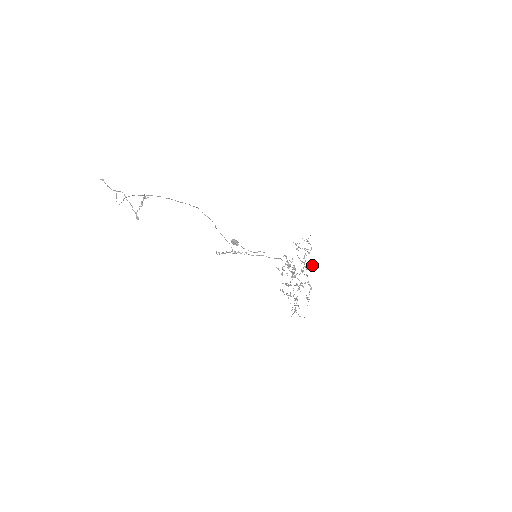
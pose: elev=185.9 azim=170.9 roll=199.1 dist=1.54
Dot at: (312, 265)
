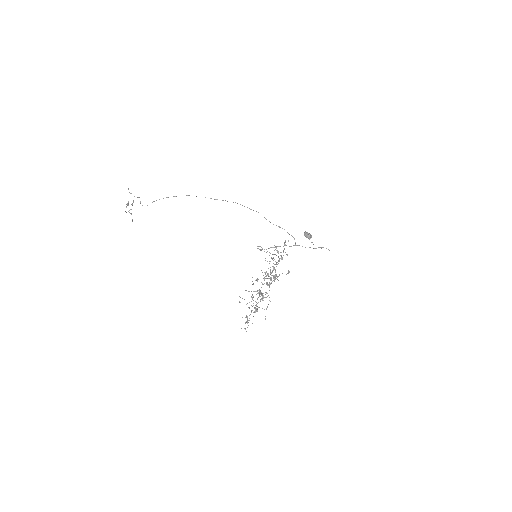
Dot at: (288, 273)
